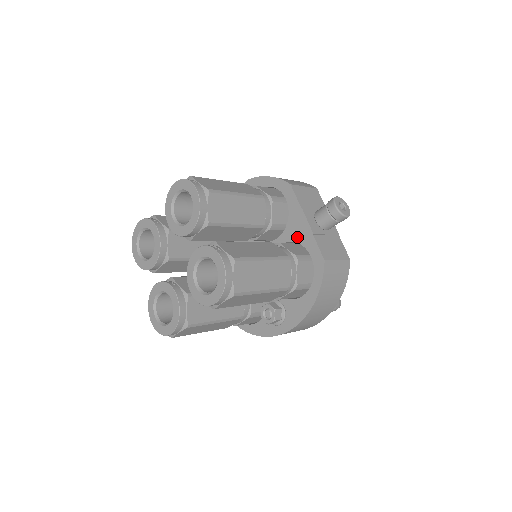
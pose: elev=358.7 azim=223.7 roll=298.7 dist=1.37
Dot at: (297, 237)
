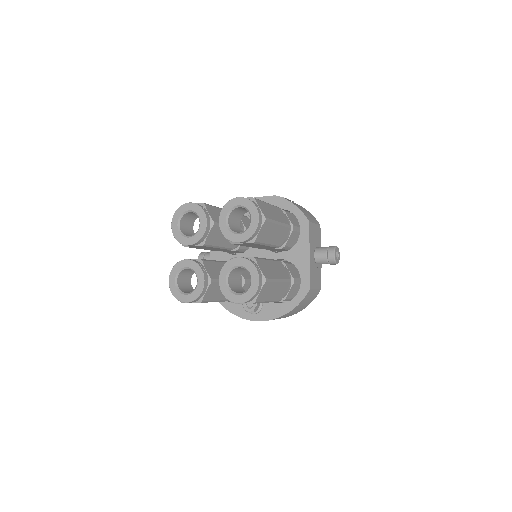
Dot at: (296, 261)
